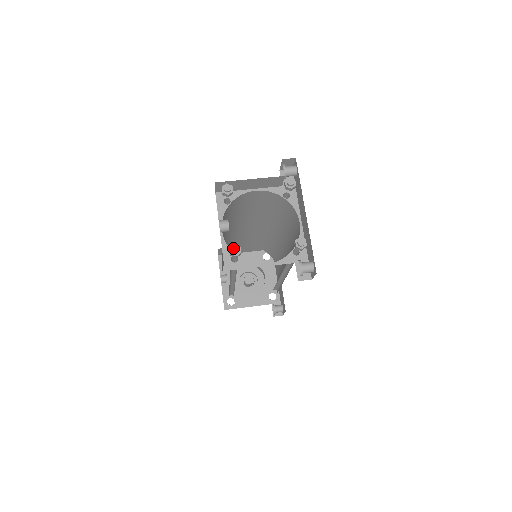
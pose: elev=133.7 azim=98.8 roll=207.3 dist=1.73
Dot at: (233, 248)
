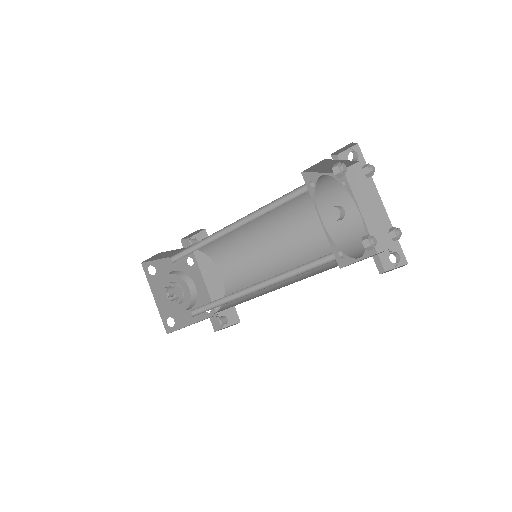
Dot at: (373, 238)
